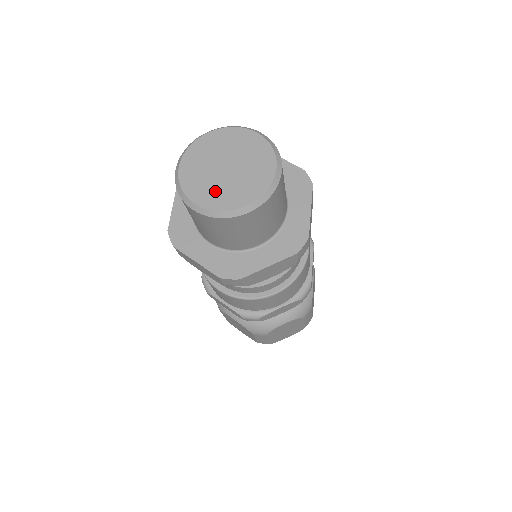
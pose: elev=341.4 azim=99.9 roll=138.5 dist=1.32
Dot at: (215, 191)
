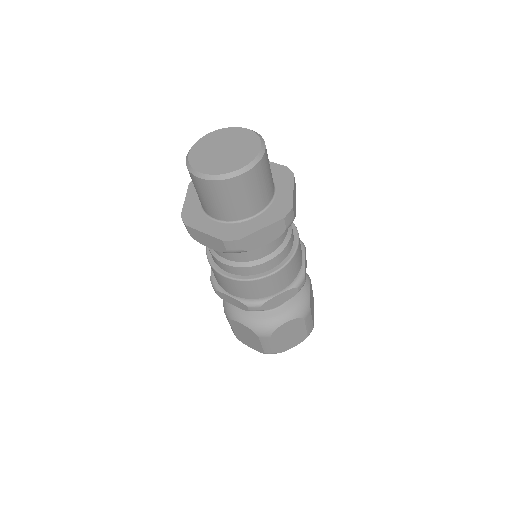
Dot at: (216, 164)
